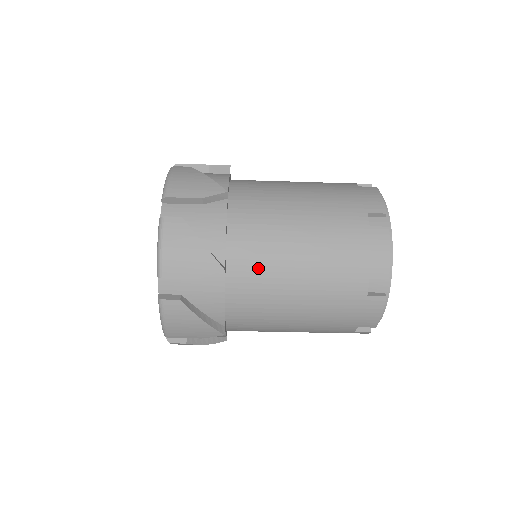
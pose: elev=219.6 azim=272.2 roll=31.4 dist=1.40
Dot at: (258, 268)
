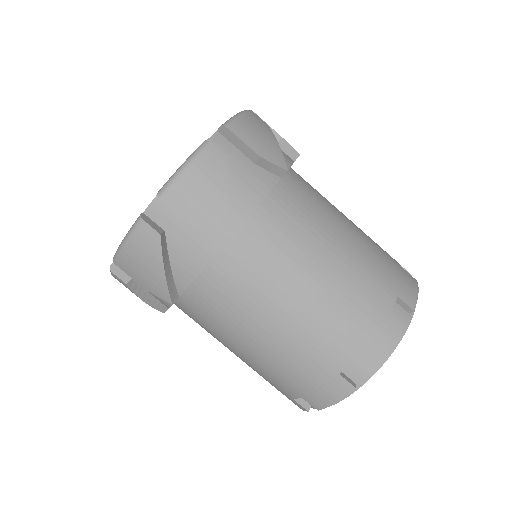
Dot at: occluded
